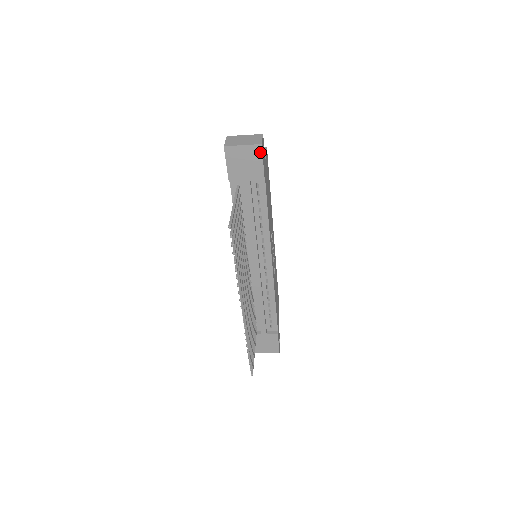
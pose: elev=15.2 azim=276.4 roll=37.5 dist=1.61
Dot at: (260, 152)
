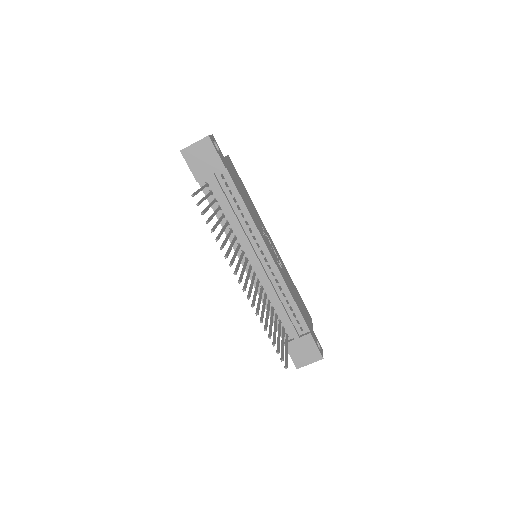
Dot at: (210, 143)
